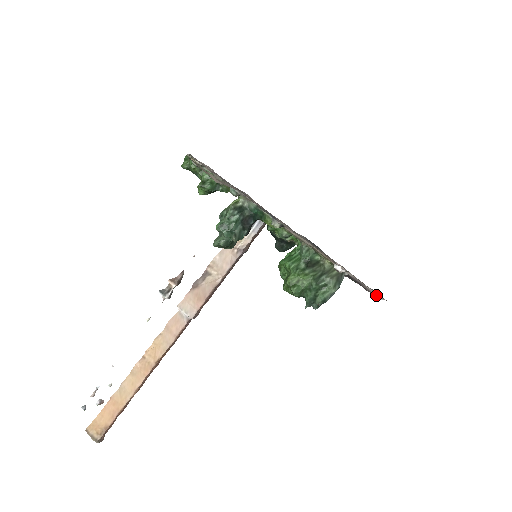
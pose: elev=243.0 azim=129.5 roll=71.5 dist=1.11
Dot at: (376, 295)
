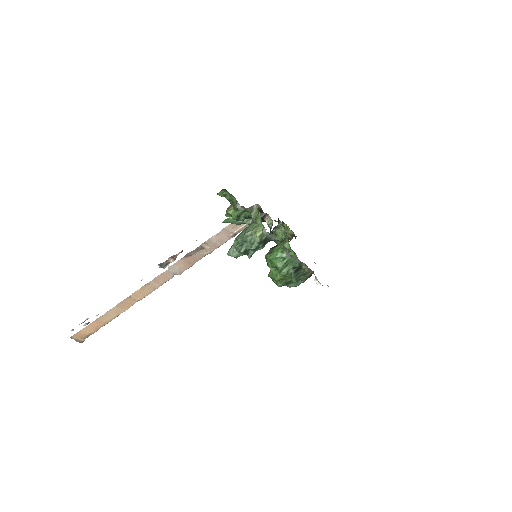
Dot at: occluded
